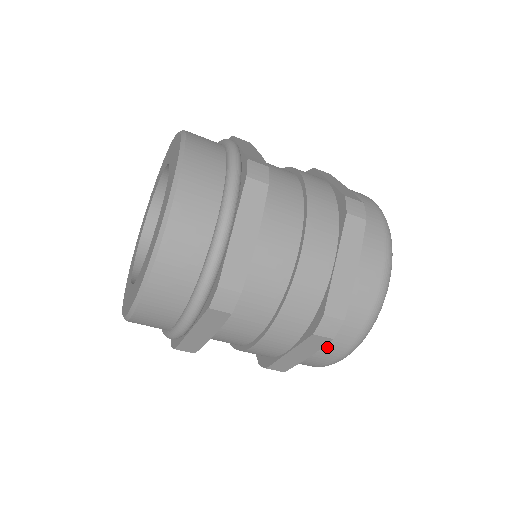
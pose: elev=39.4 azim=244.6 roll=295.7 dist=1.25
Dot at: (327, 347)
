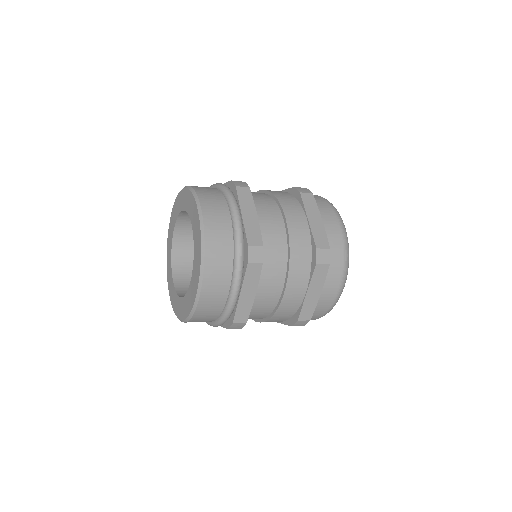
Dot at: occluded
